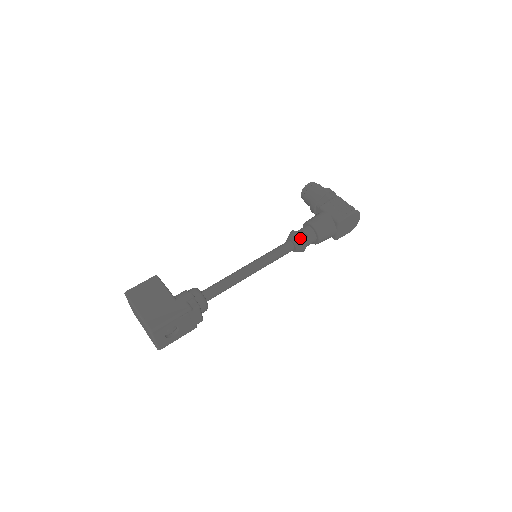
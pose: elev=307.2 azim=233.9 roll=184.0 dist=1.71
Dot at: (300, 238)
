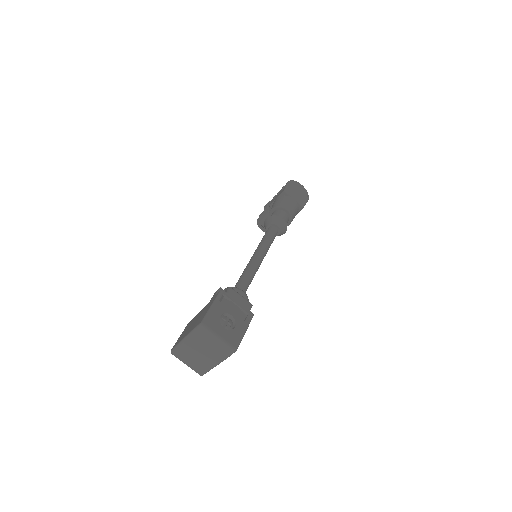
Dot at: (270, 217)
